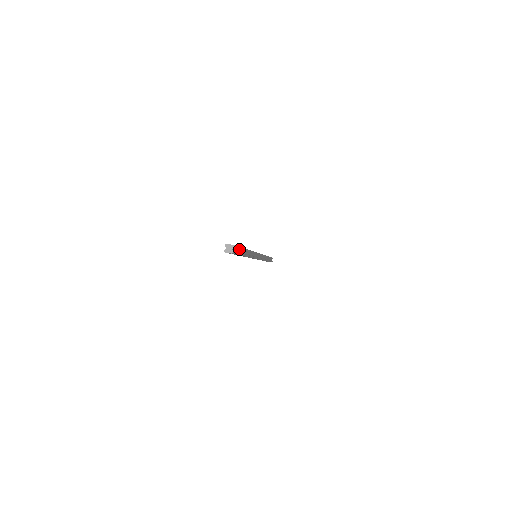
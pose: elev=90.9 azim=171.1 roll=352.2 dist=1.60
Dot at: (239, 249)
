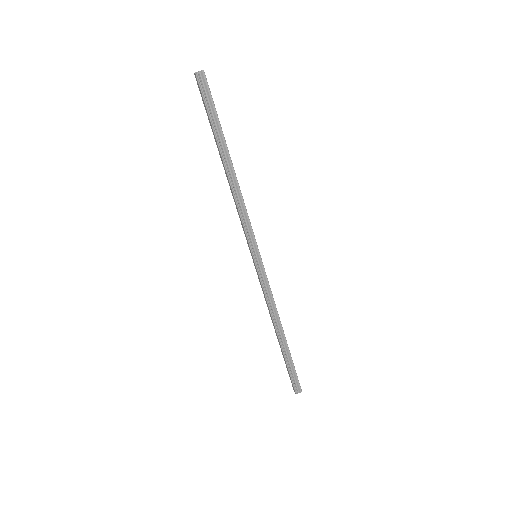
Dot at: (213, 107)
